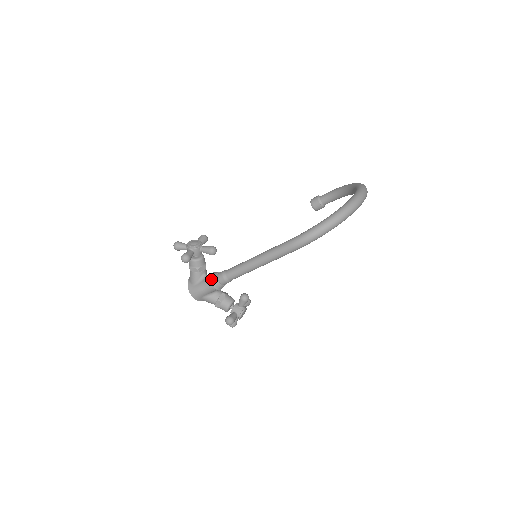
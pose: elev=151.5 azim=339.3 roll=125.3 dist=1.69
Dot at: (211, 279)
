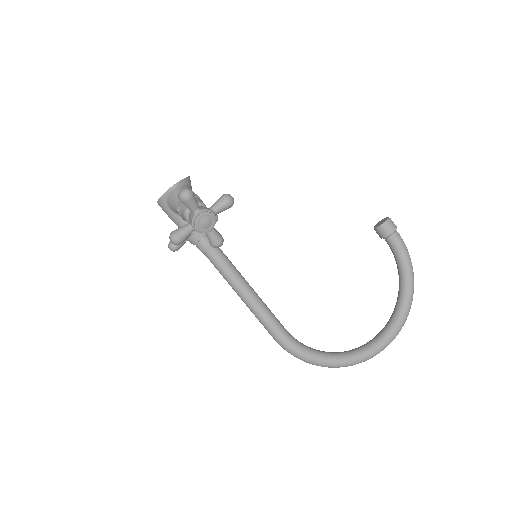
Dot at: (189, 237)
